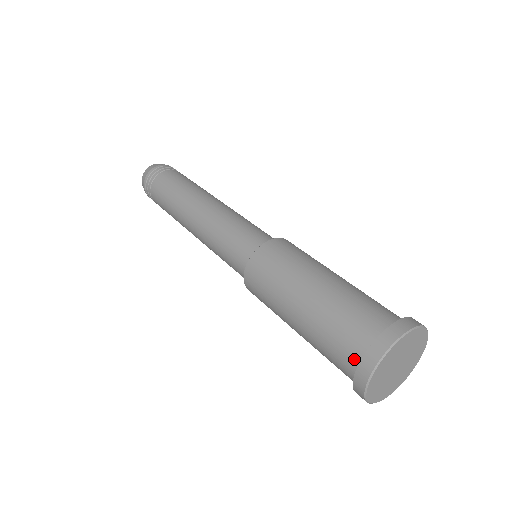
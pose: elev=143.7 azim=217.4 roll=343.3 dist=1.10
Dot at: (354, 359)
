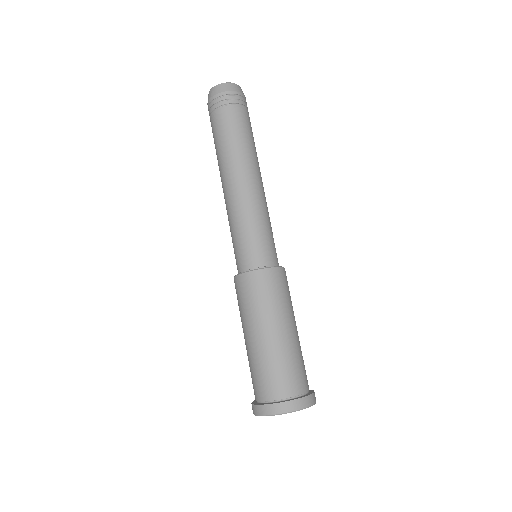
Dot at: (276, 395)
